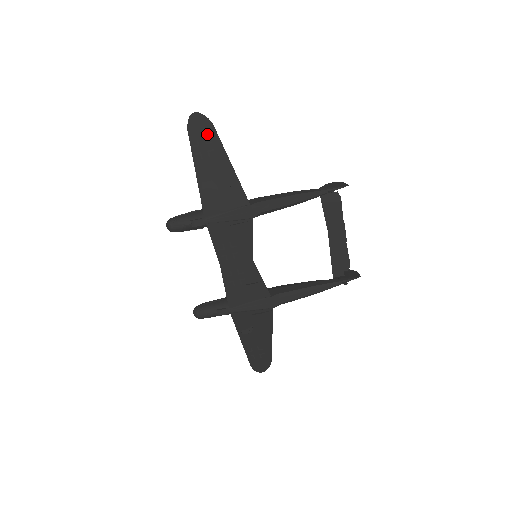
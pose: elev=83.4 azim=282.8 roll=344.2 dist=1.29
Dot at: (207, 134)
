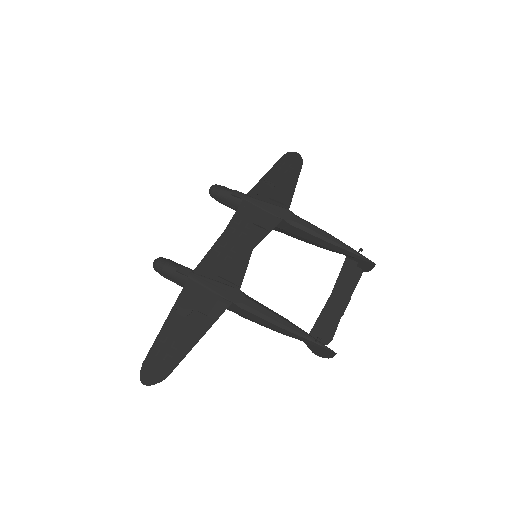
Dot at: (294, 164)
